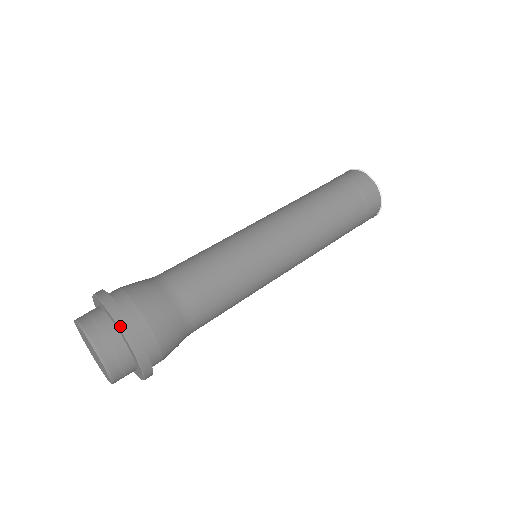
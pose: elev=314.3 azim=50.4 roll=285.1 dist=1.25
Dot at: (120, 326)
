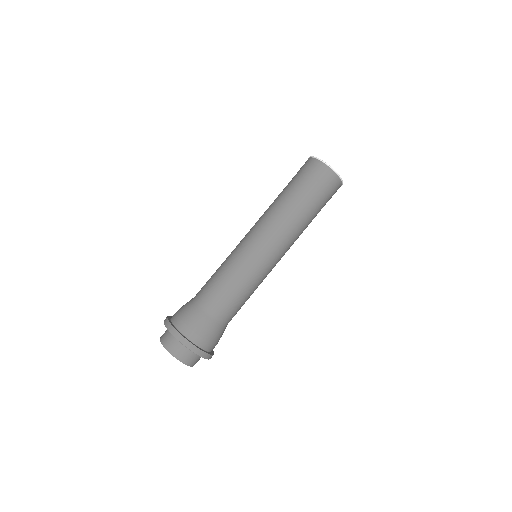
Dot at: (177, 338)
